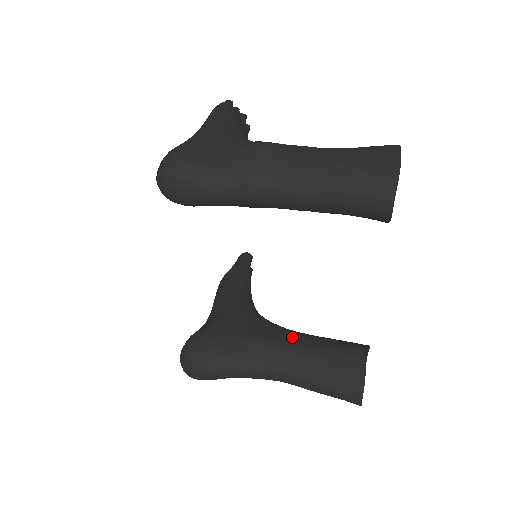
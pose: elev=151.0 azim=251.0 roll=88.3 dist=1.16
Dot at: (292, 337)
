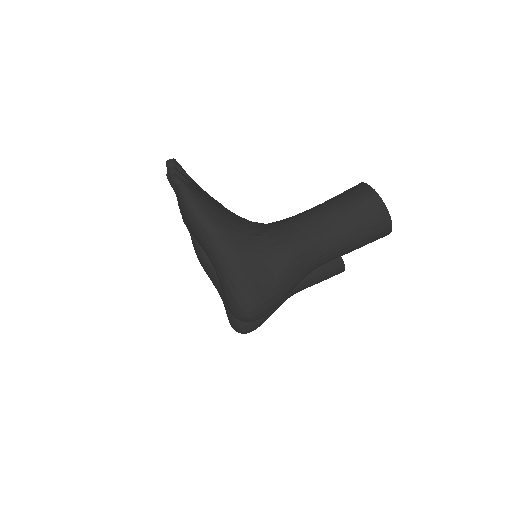
Dot at: occluded
